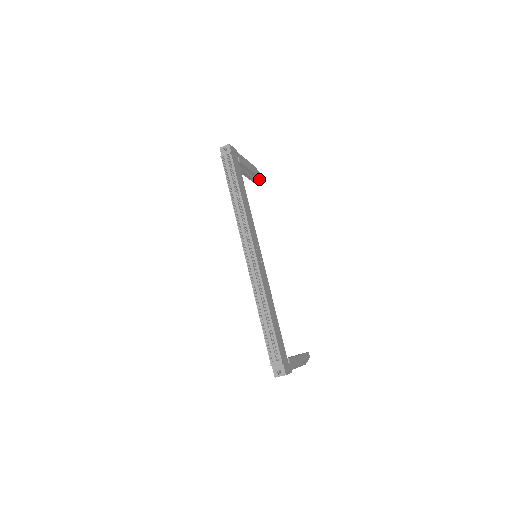
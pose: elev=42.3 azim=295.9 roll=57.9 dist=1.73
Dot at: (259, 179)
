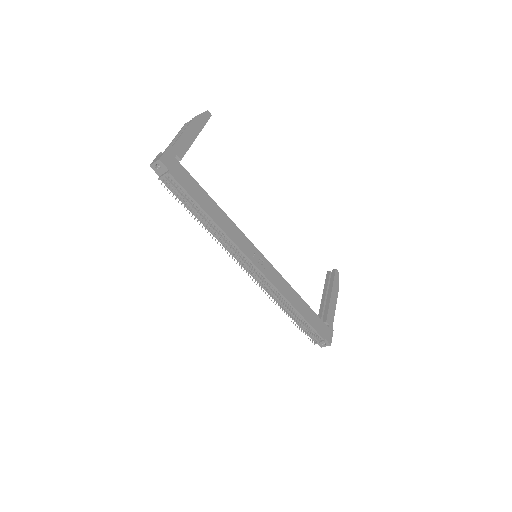
Dot at: occluded
